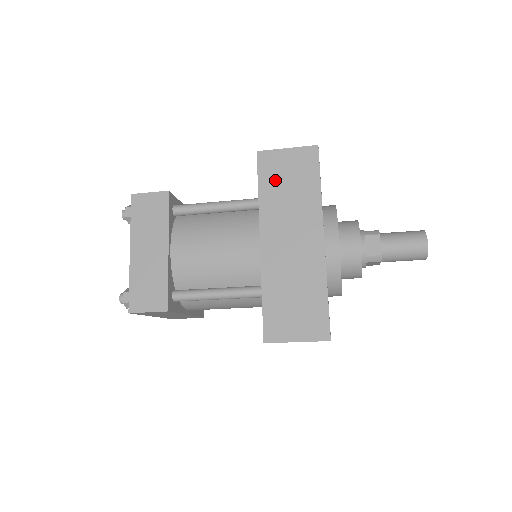
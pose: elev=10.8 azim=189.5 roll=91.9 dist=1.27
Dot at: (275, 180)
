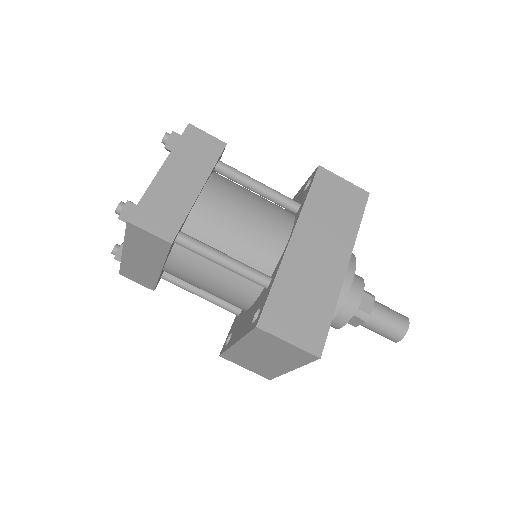
Dot at: (325, 196)
